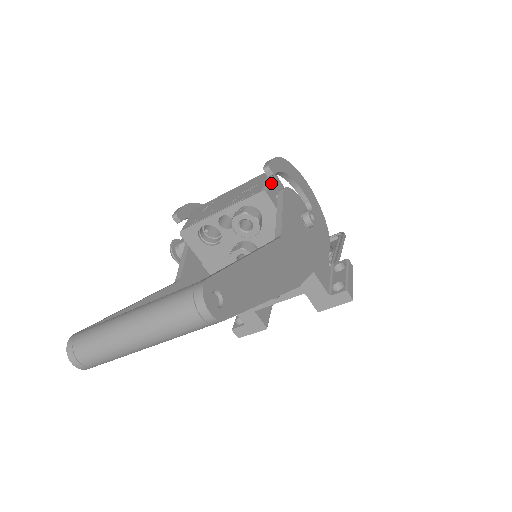
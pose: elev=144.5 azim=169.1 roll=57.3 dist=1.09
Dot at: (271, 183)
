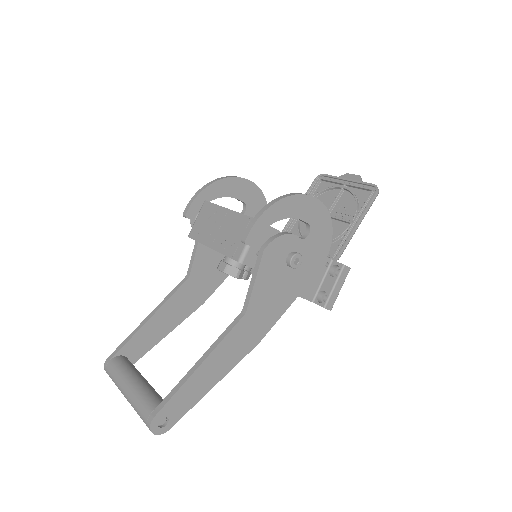
Dot at: occluded
